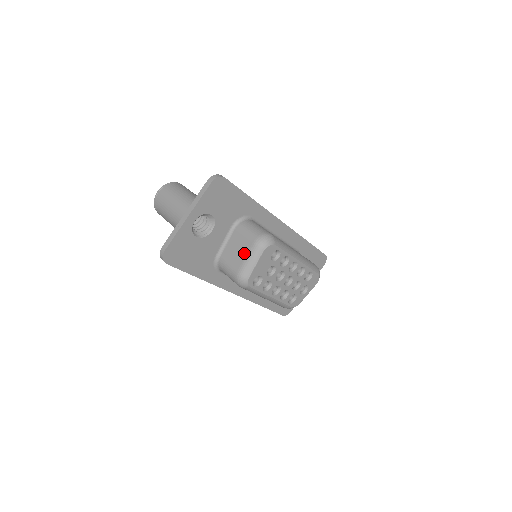
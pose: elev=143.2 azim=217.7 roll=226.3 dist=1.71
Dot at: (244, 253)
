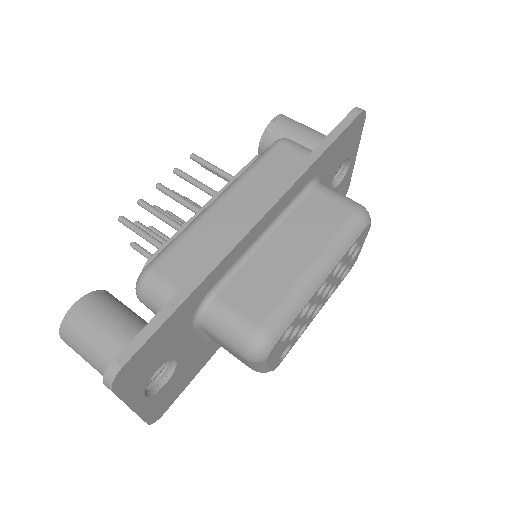
Dot at: occluded
